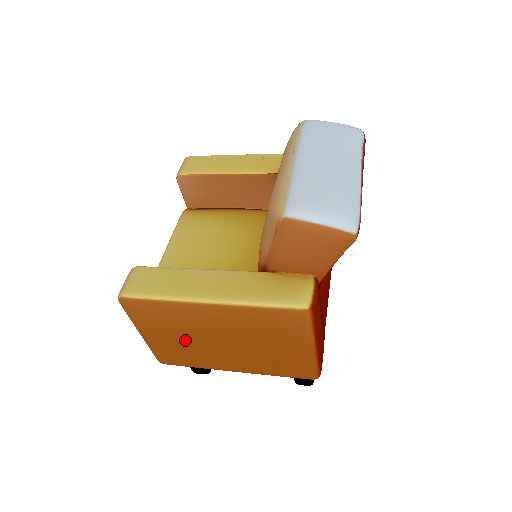
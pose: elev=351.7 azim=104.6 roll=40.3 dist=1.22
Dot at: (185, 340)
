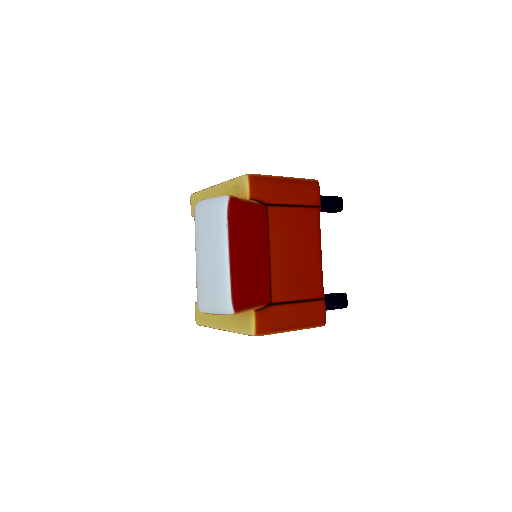
Dot at: occluded
